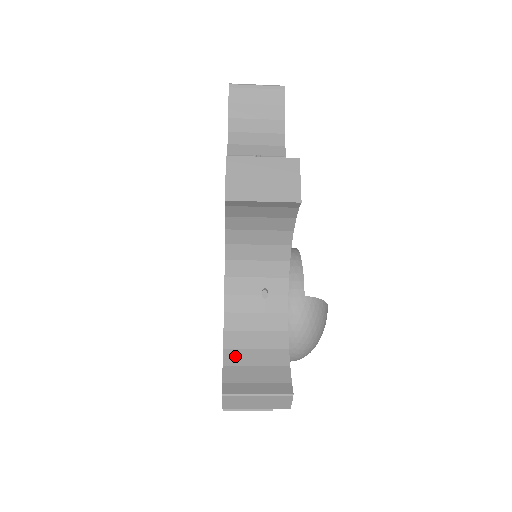
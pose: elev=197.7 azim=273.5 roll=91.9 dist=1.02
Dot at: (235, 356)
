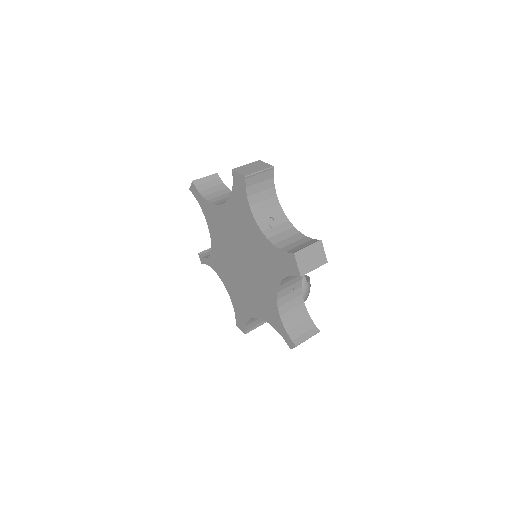
Dot at: (289, 325)
